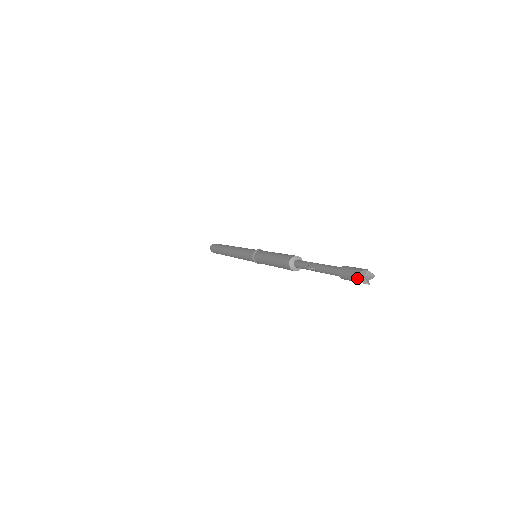
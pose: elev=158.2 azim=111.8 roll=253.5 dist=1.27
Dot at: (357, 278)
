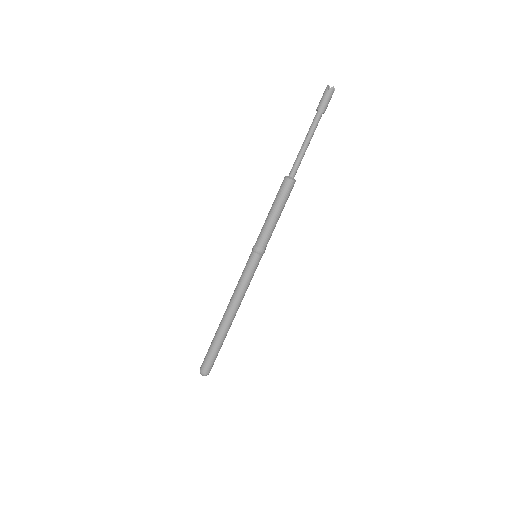
Dot at: (326, 89)
